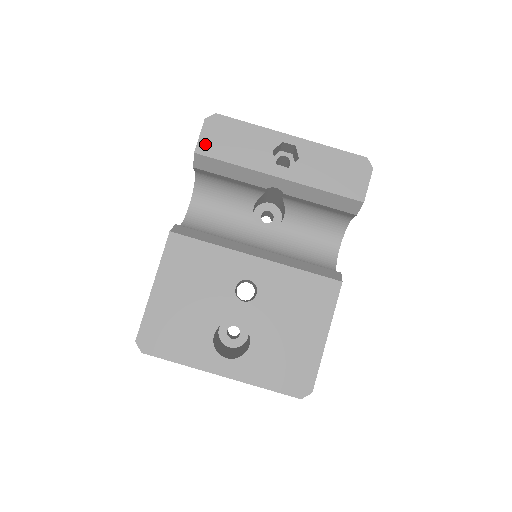
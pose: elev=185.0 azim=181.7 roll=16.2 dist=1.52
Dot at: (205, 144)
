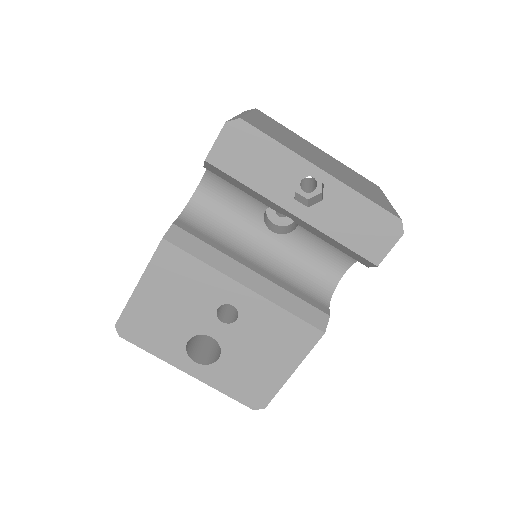
Dot at: (219, 153)
